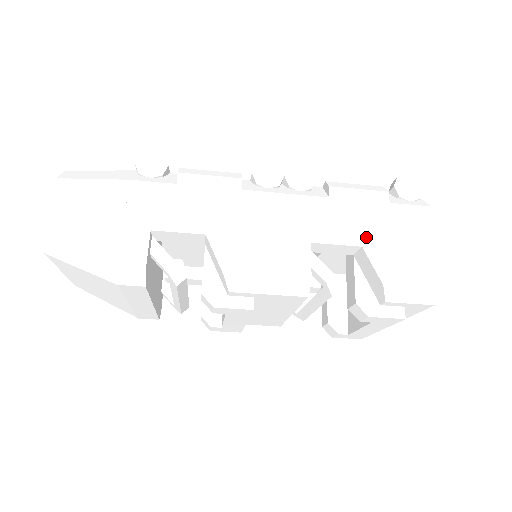
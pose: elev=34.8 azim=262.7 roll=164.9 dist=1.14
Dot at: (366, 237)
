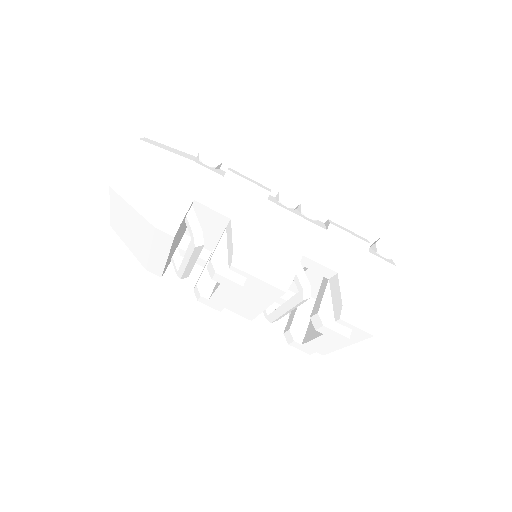
Dot at: (343, 268)
